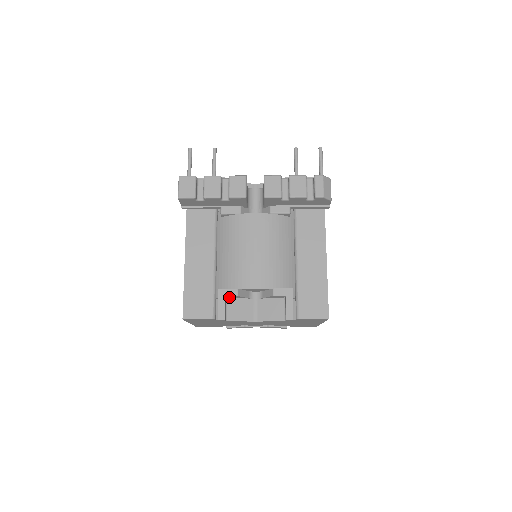
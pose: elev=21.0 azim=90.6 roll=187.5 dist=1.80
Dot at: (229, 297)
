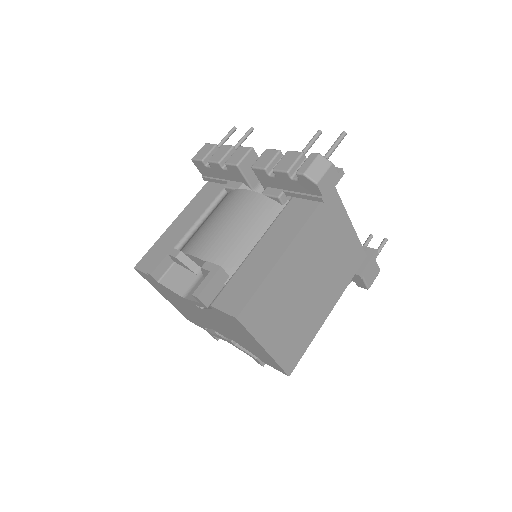
Dot at: (176, 262)
